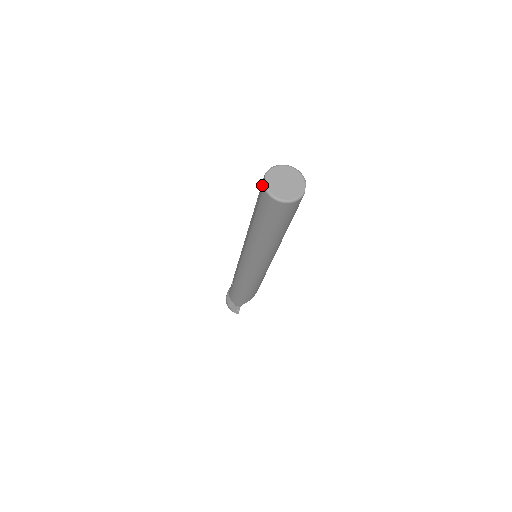
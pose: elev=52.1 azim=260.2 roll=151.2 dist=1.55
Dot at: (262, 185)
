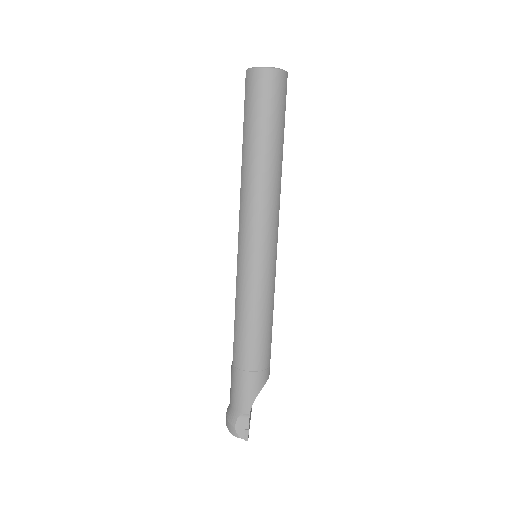
Dot at: occluded
